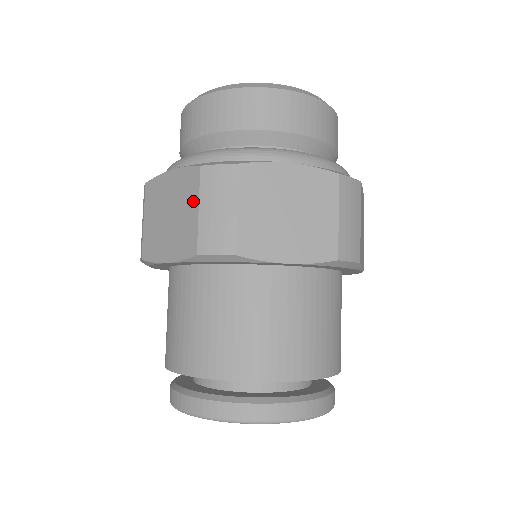
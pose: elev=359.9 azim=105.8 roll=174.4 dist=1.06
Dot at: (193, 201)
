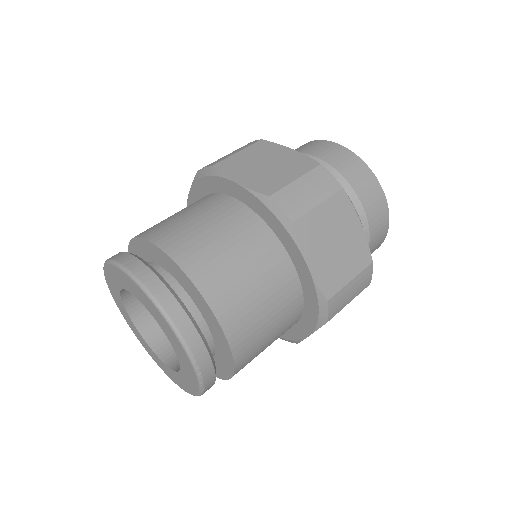
Dot at: occluded
